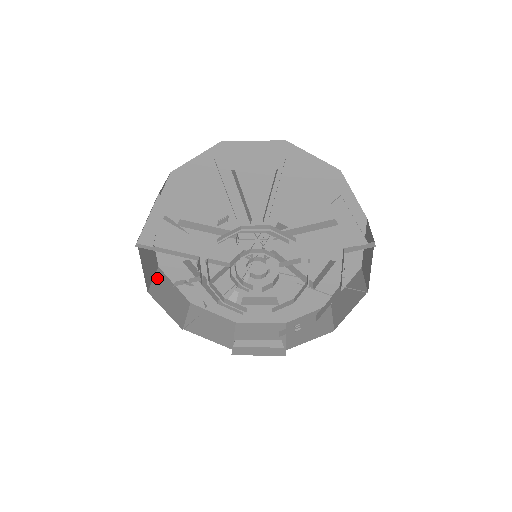
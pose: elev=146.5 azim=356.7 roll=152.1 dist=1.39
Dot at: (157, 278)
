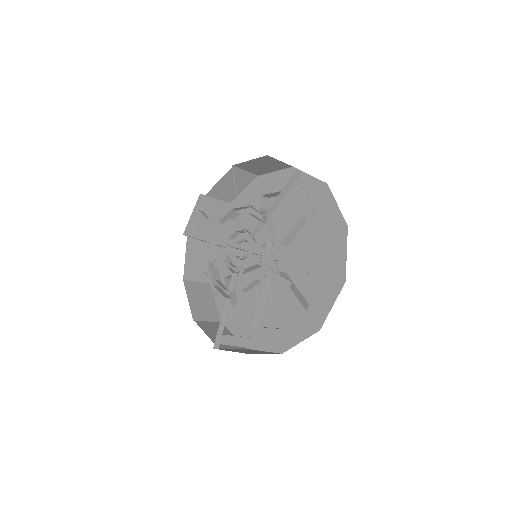
Dot at: (201, 285)
